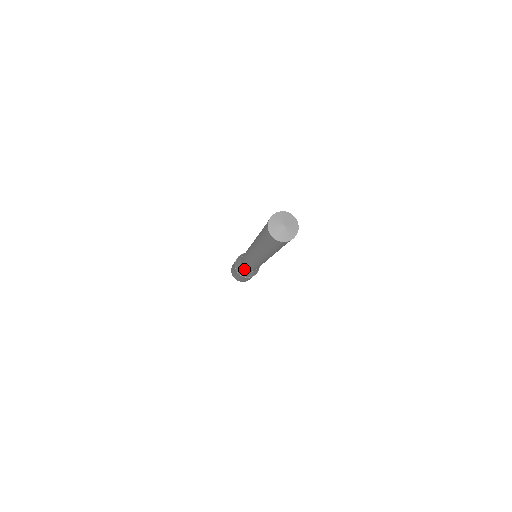
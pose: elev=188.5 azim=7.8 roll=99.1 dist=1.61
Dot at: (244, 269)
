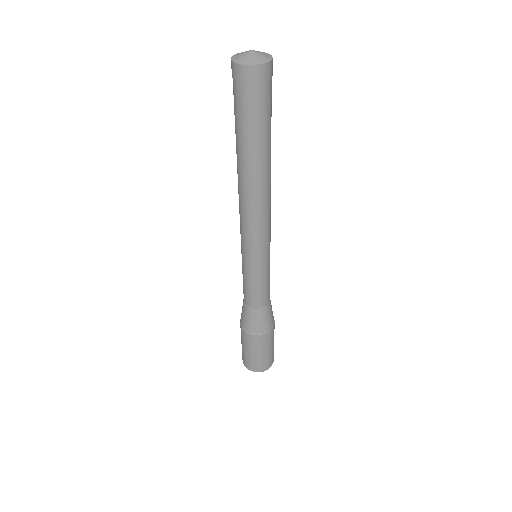
Dot at: (249, 307)
